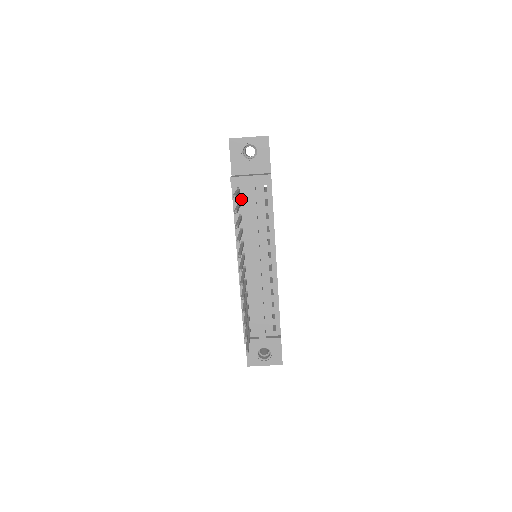
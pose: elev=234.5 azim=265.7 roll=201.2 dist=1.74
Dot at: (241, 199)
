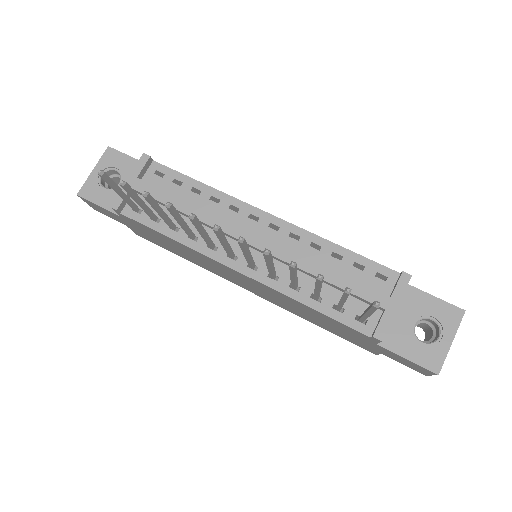
Dot at: occluded
